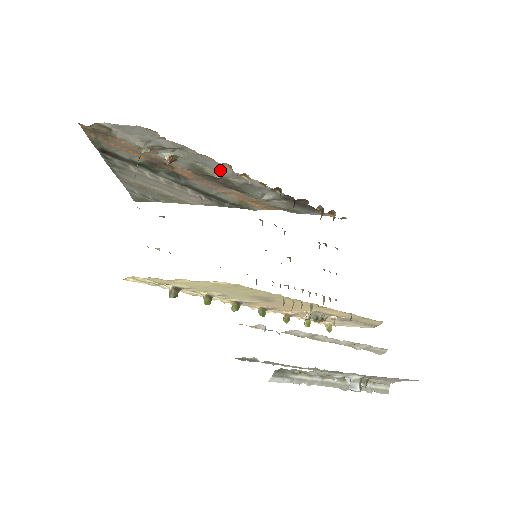
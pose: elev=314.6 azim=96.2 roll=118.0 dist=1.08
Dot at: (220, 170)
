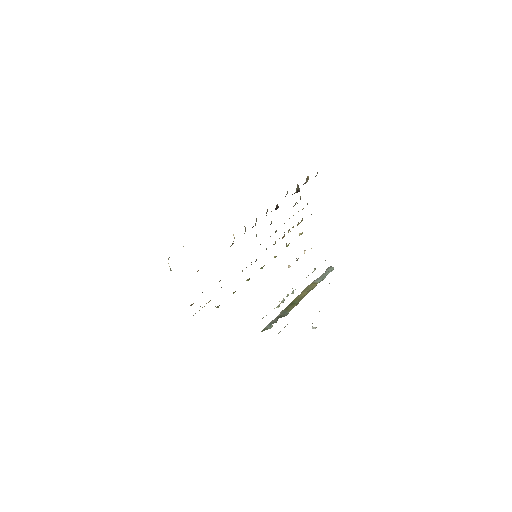
Dot at: occluded
